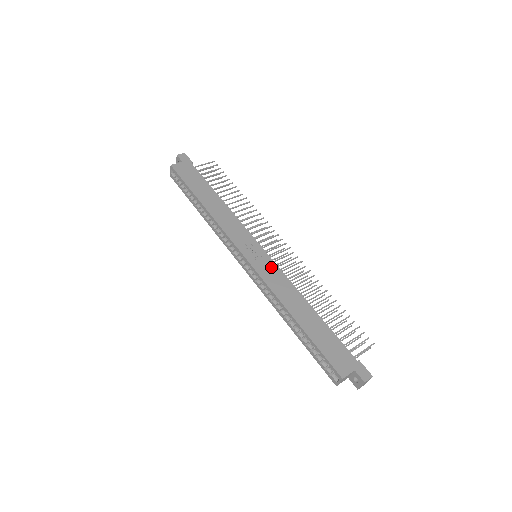
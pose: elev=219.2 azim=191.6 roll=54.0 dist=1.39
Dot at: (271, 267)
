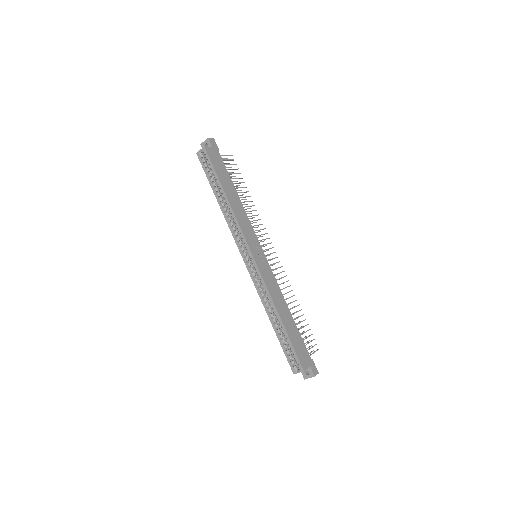
Dot at: (268, 270)
